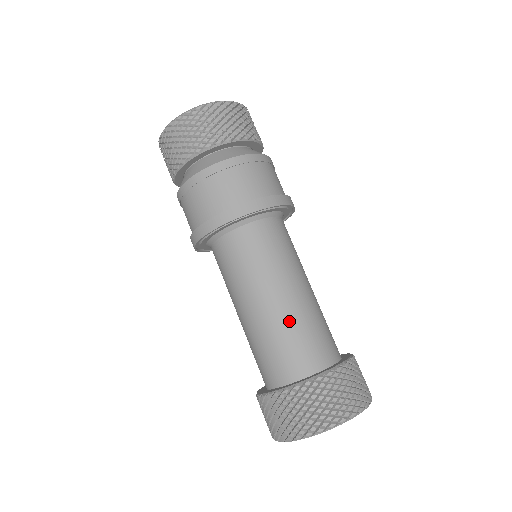
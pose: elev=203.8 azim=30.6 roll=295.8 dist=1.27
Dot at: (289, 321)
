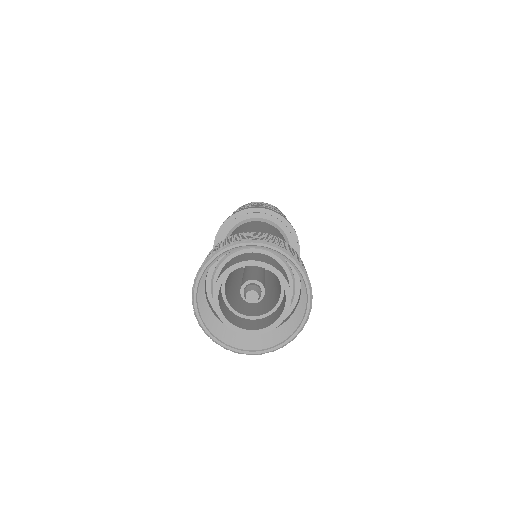
Dot at: occluded
